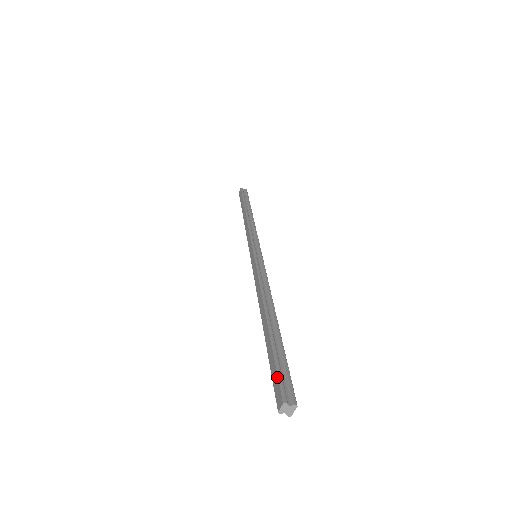
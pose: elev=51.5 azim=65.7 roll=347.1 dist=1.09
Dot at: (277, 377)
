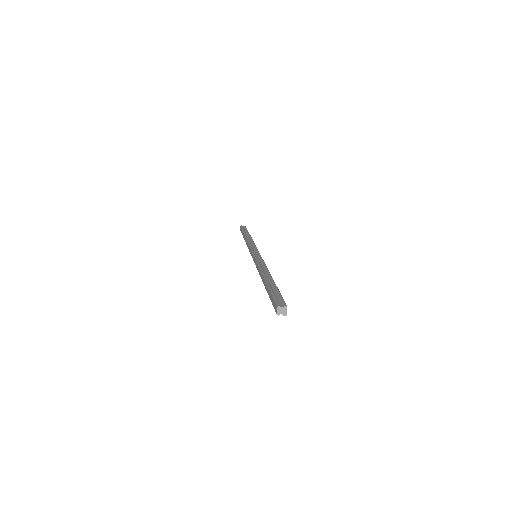
Dot at: (273, 299)
